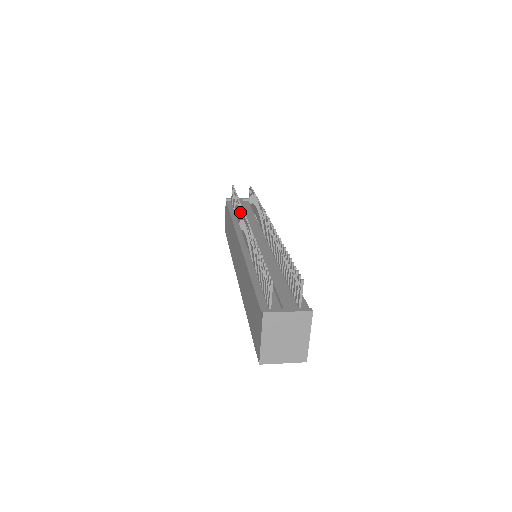
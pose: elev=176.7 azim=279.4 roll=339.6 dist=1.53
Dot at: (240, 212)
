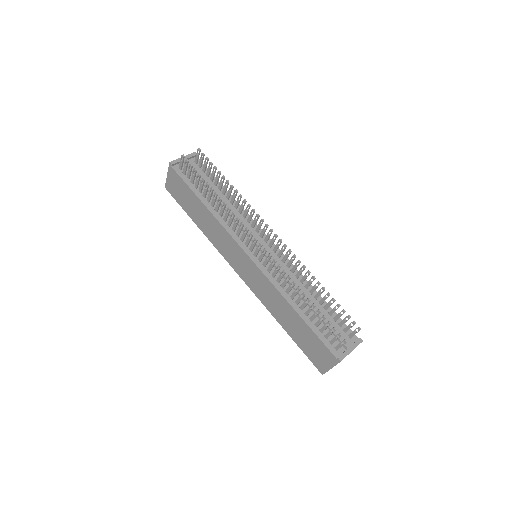
Dot at: (231, 216)
